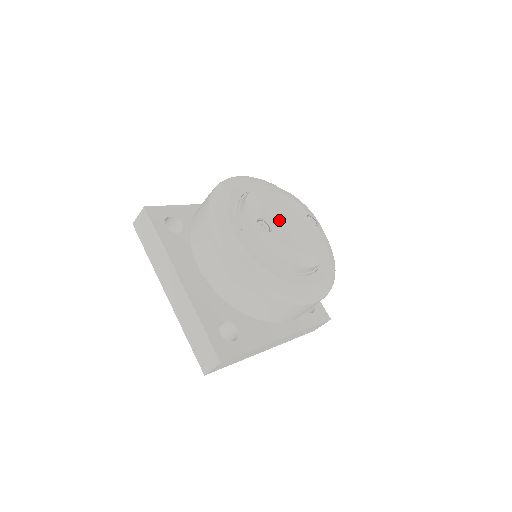
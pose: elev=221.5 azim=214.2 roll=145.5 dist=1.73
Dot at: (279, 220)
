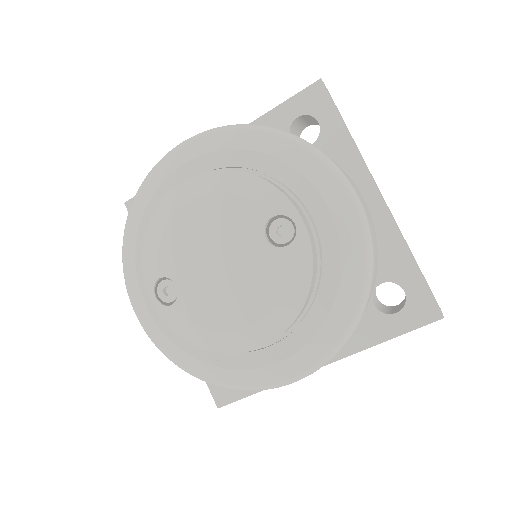
Dot at: (194, 269)
